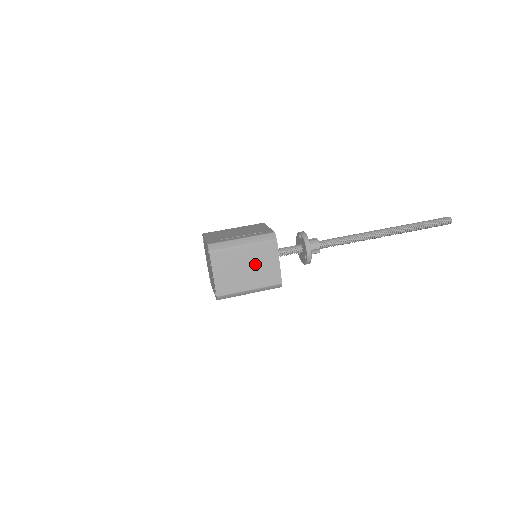
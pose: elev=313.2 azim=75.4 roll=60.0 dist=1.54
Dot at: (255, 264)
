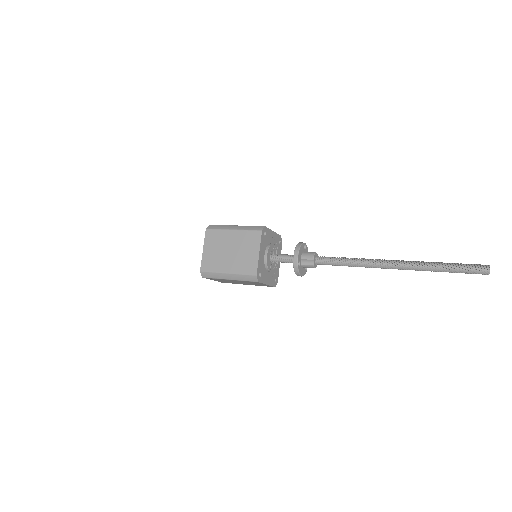
Dot at: (238, 249)
